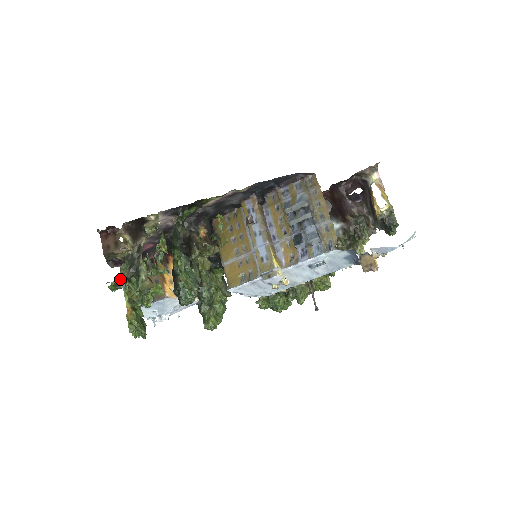
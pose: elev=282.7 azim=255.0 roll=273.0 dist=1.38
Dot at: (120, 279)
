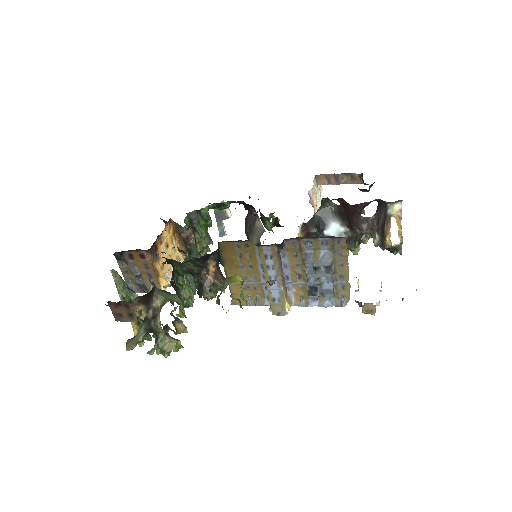
Dot at: (138, 341)
